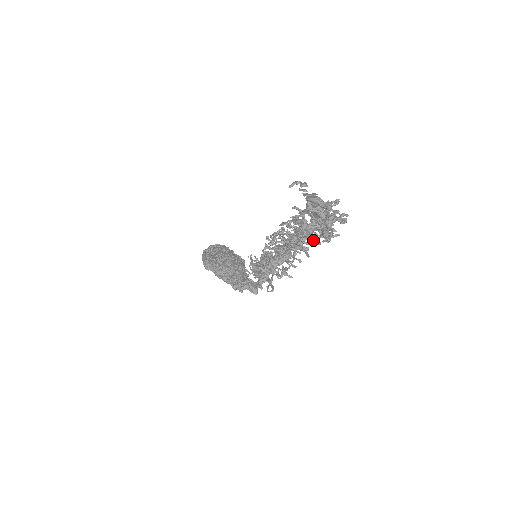
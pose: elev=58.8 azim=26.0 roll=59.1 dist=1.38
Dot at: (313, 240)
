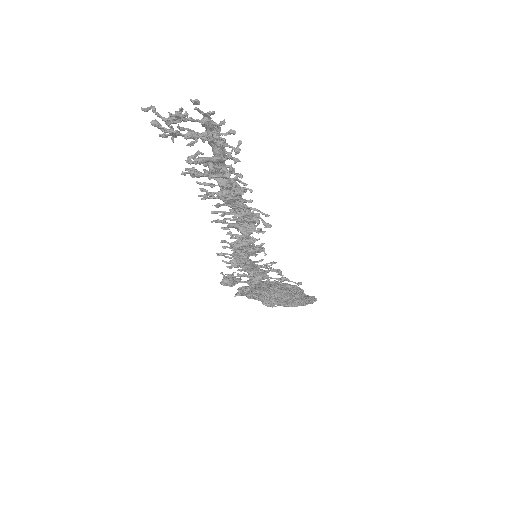
Dot at: (229, 191)
